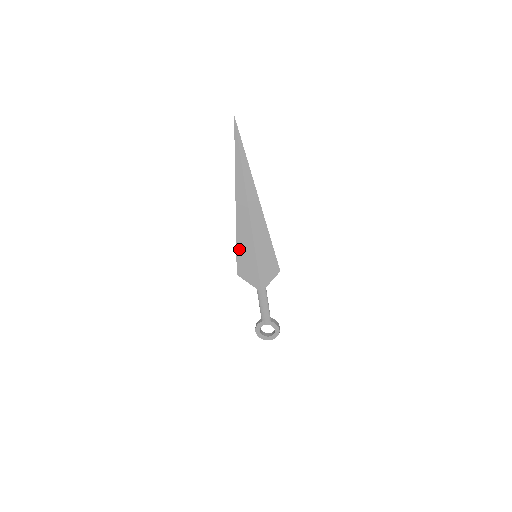
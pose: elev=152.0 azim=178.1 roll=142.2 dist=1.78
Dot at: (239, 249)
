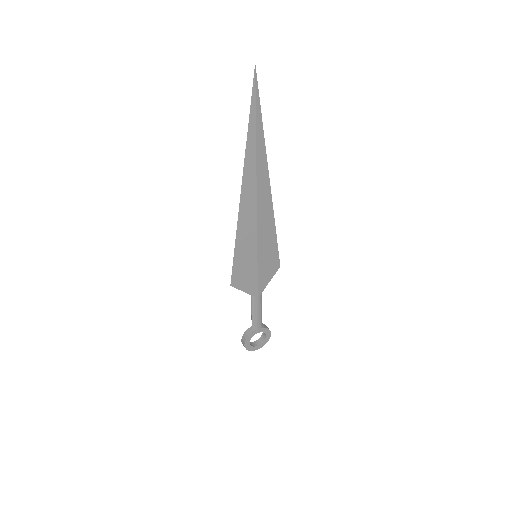
Dot at: (237, 253)
